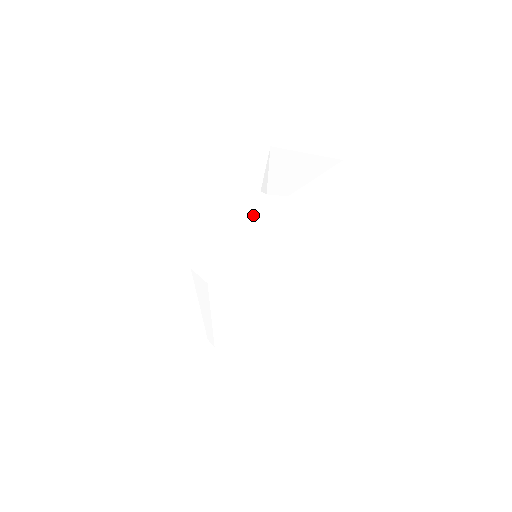
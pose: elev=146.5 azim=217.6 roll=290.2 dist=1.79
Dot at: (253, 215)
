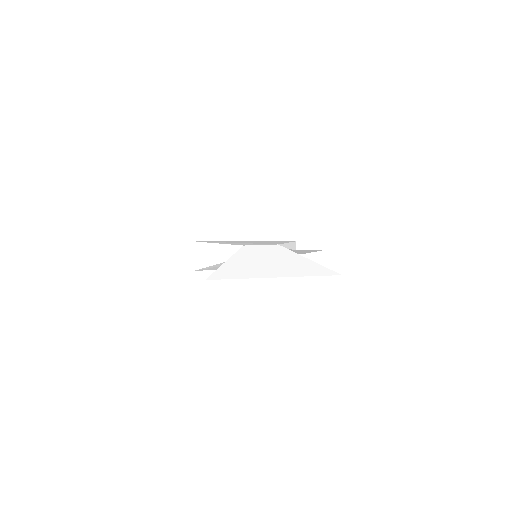
Dot at: occluded
